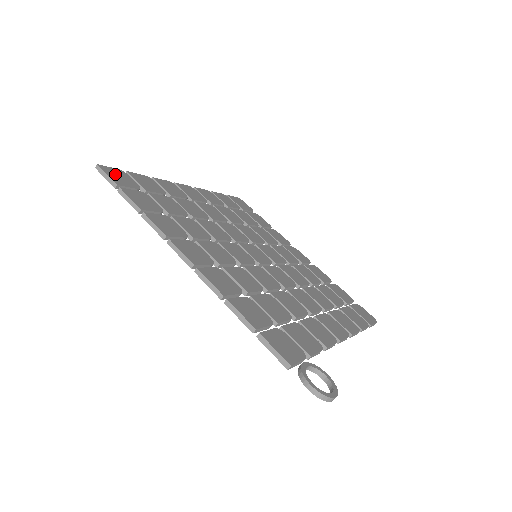
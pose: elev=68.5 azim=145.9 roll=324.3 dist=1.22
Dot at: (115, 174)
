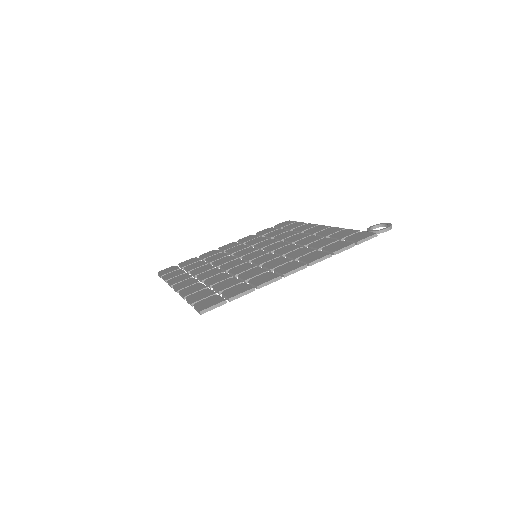
Dot at: (206, 304)
